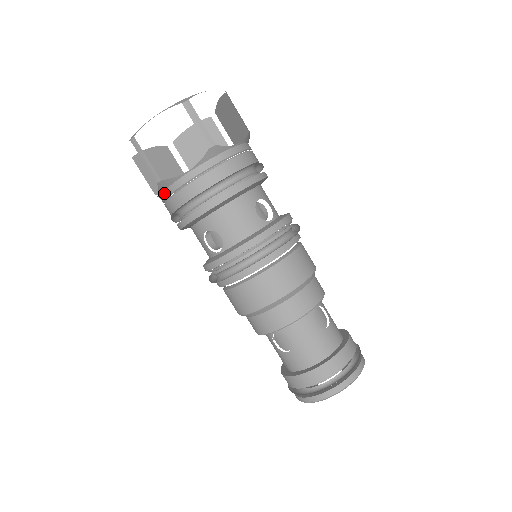
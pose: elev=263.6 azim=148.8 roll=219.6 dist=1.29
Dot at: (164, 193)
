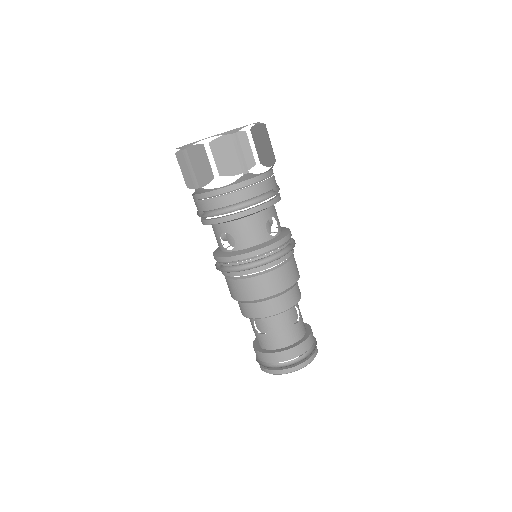
Dot at: (198, 195)
